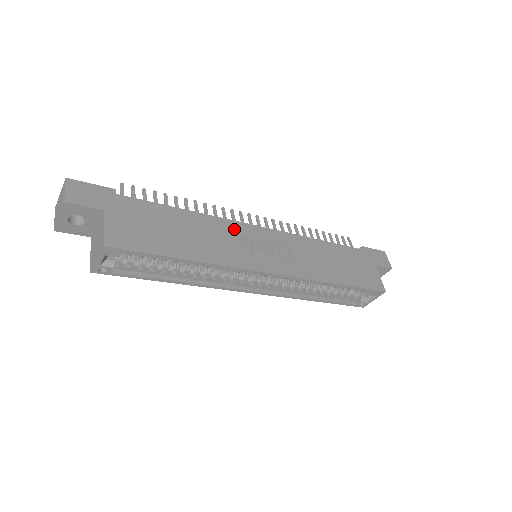
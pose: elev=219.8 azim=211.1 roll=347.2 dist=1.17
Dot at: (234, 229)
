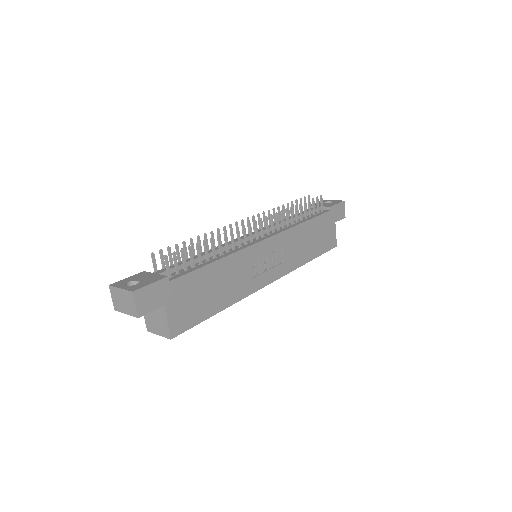
Dot at: (248, 256)
